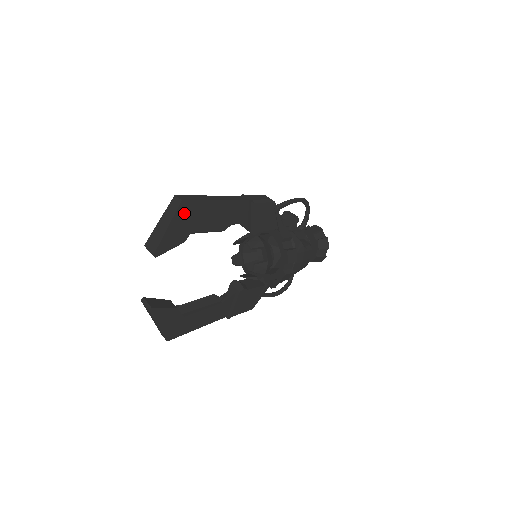
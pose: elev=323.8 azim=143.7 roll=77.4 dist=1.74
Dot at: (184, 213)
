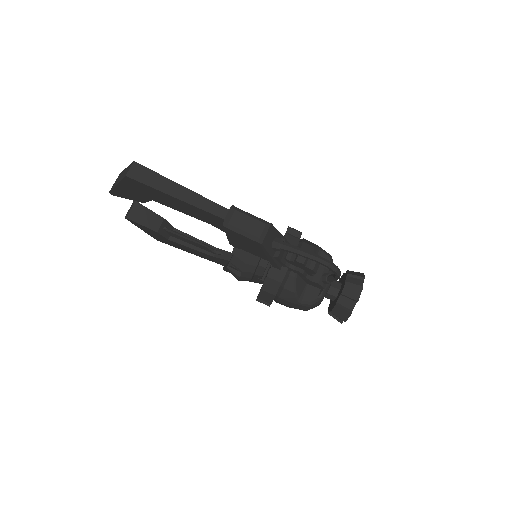
Dot at: (134, 185)
